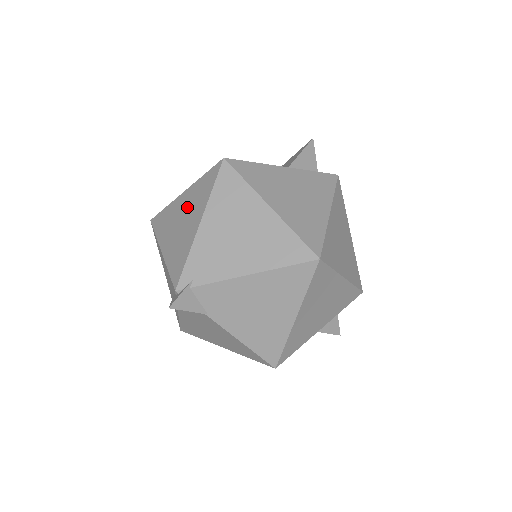
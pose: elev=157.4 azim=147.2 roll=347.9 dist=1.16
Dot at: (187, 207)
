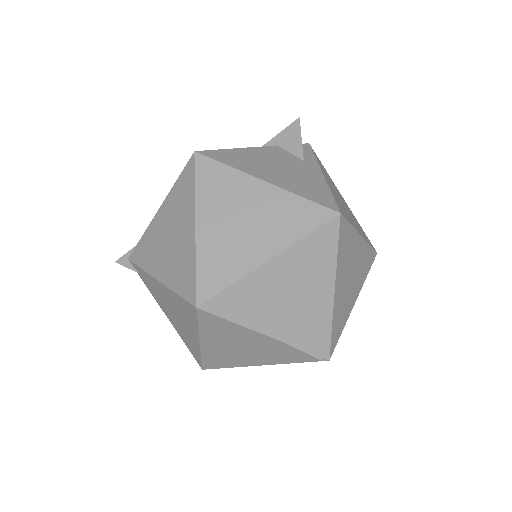
Dot at: (177, 245)
